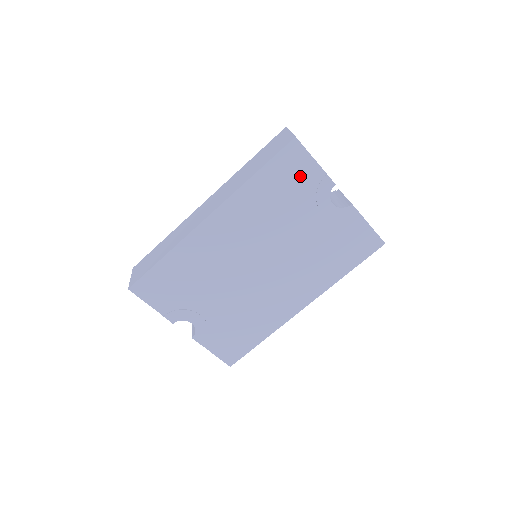
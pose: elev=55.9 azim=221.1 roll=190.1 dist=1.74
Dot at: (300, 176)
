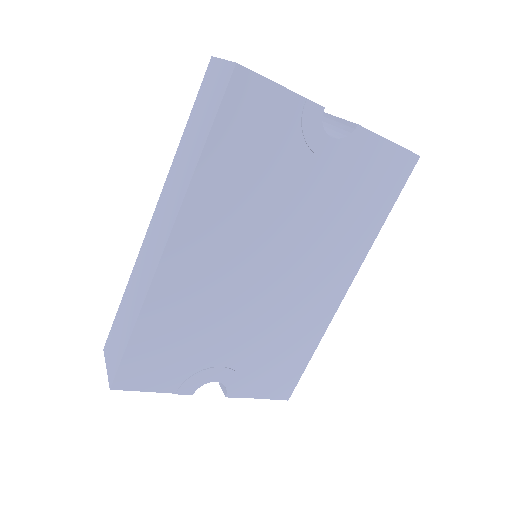
Dot at: (269, 120)
